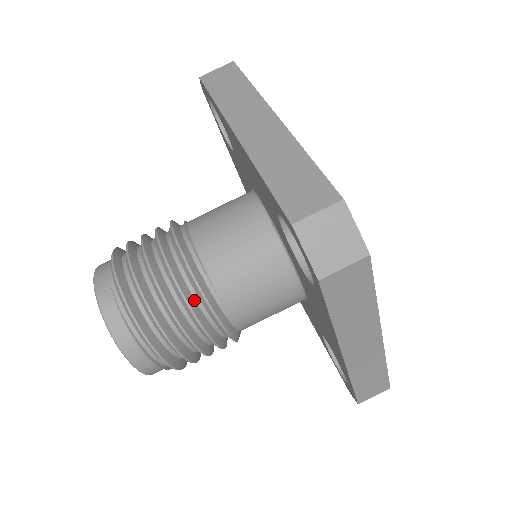
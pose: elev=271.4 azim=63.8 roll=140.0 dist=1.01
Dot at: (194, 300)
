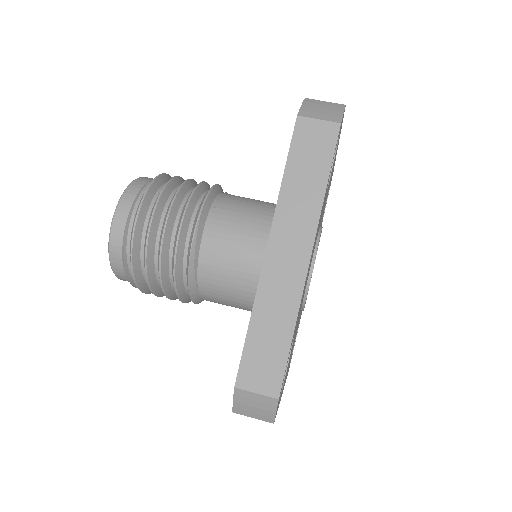
Dot at: (197, 202)
